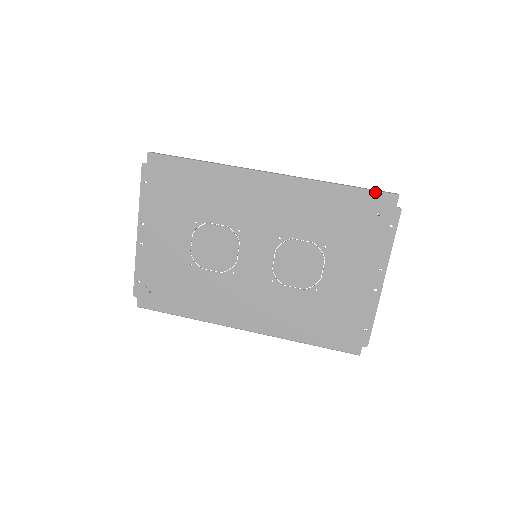
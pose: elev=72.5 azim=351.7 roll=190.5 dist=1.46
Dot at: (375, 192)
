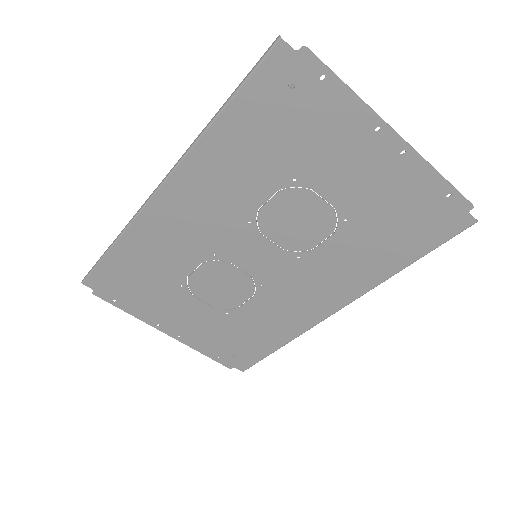
Dot at: (254, 72)
